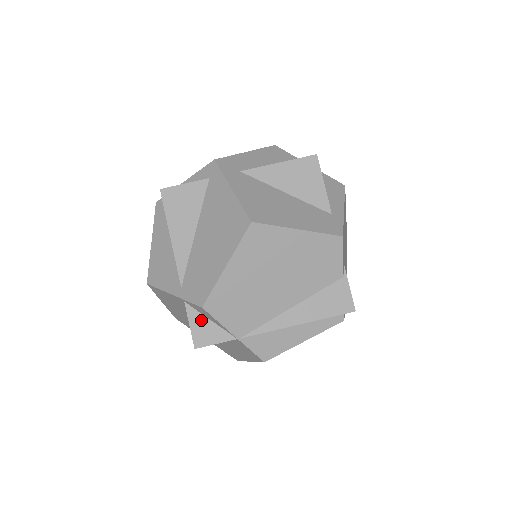
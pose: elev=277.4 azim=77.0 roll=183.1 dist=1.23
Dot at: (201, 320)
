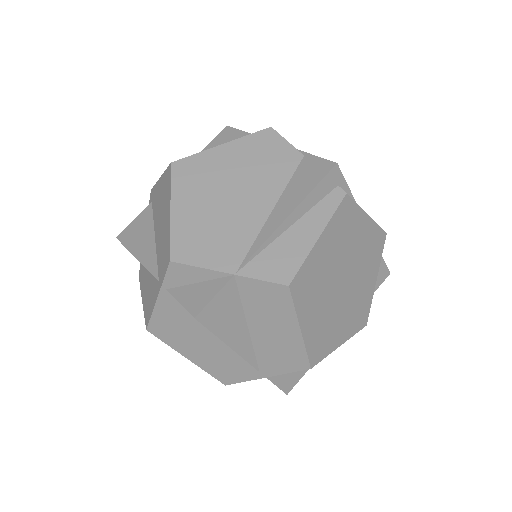
Dot at: (189, 290)
